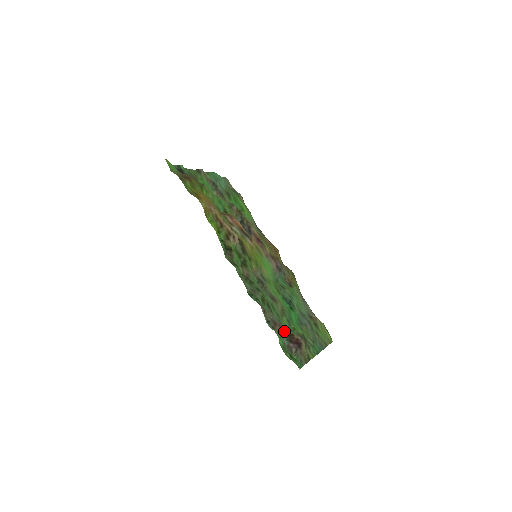
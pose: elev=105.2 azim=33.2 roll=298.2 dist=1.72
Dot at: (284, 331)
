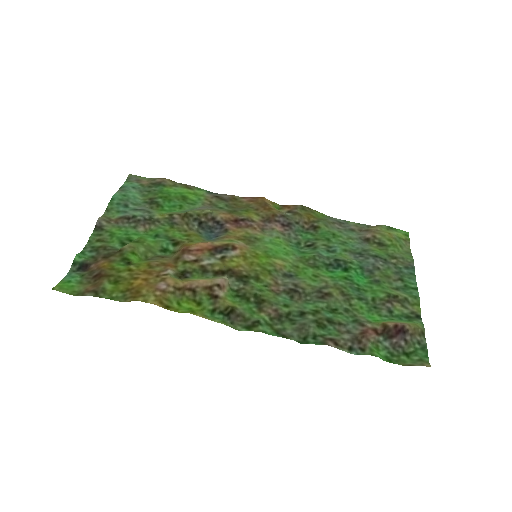
Dot at: (374, 335)
